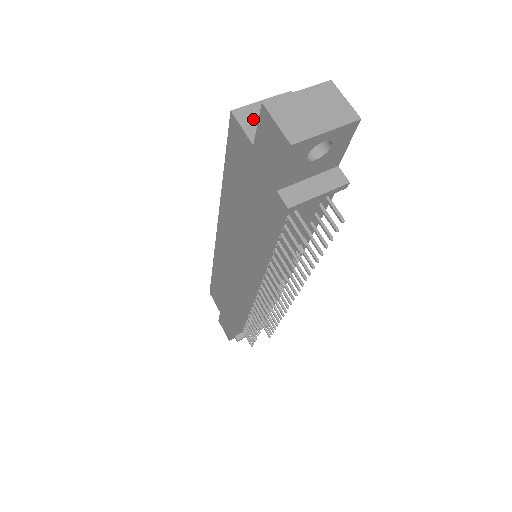
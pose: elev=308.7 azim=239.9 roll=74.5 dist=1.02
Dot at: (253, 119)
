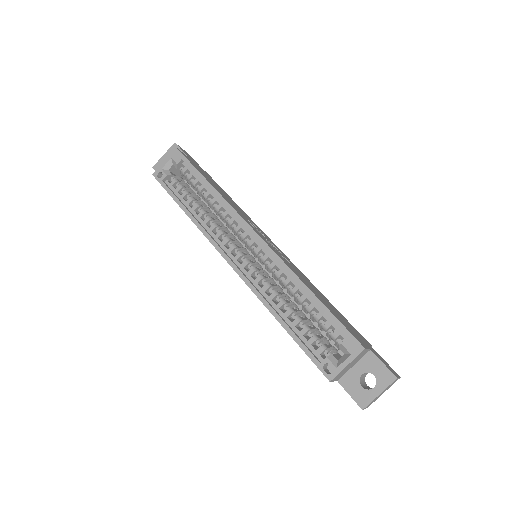
Dot at: (340, 375)
